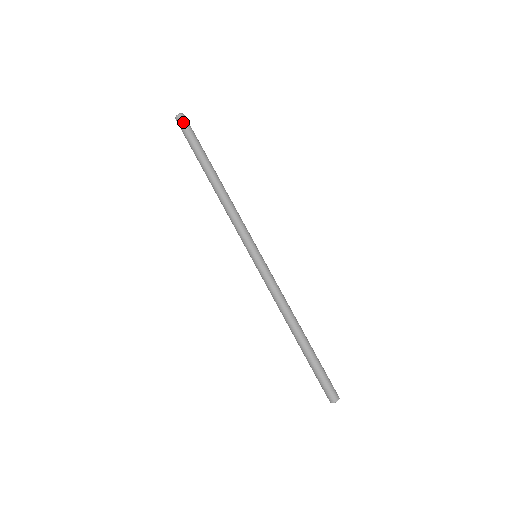
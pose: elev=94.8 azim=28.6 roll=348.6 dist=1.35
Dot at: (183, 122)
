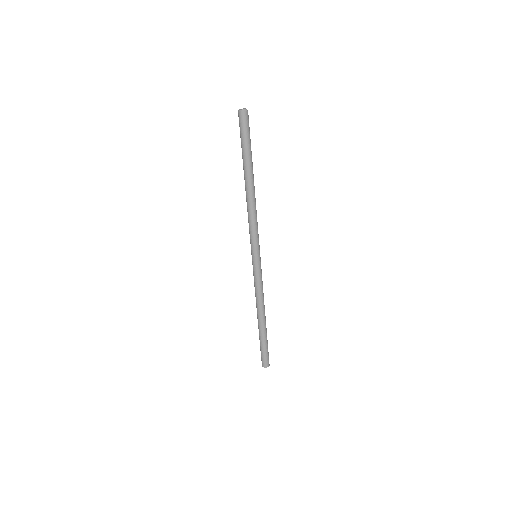
Dot at: (242, 120)
